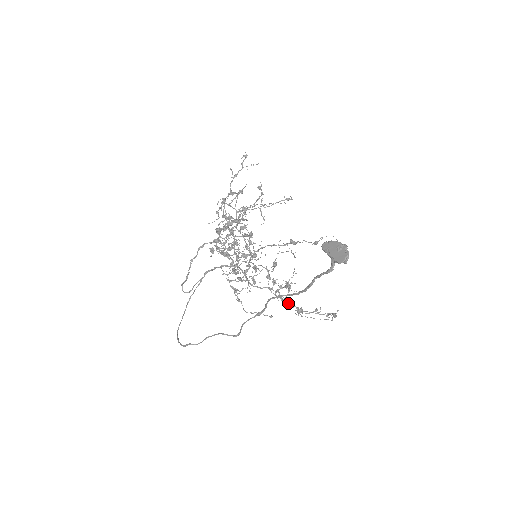
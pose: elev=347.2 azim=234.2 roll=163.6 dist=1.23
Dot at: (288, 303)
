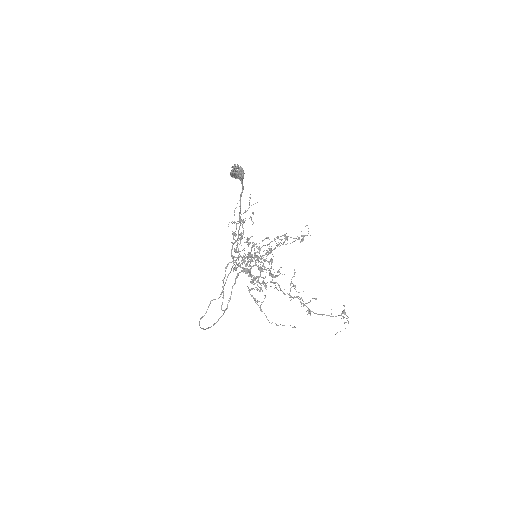
Dot at: (289, 295)
